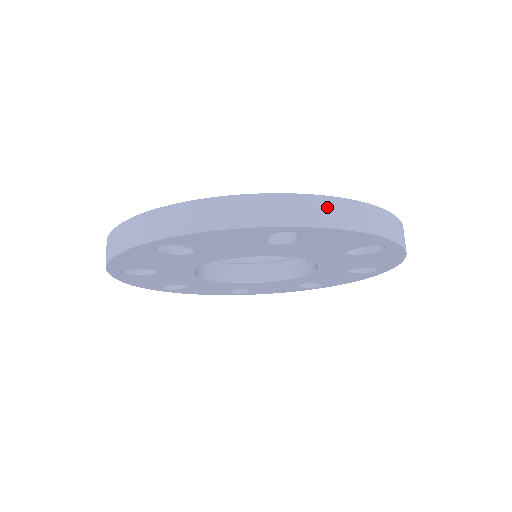
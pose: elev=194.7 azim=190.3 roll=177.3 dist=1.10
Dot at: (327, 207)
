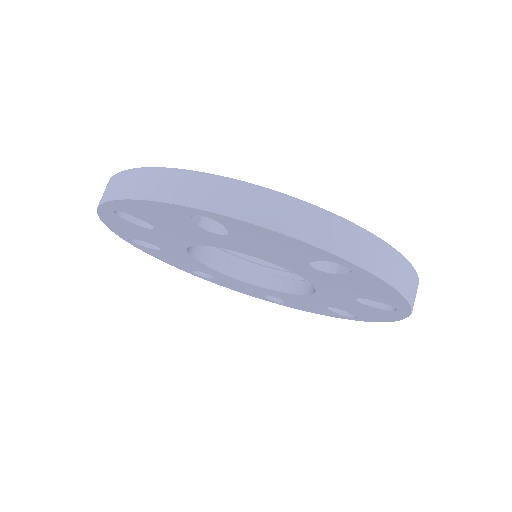
Dot at: occluded
